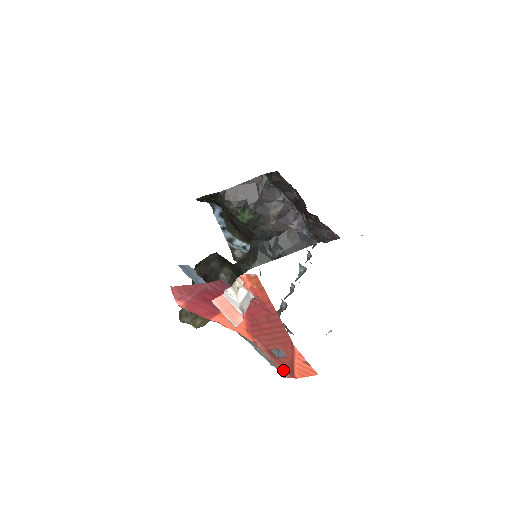
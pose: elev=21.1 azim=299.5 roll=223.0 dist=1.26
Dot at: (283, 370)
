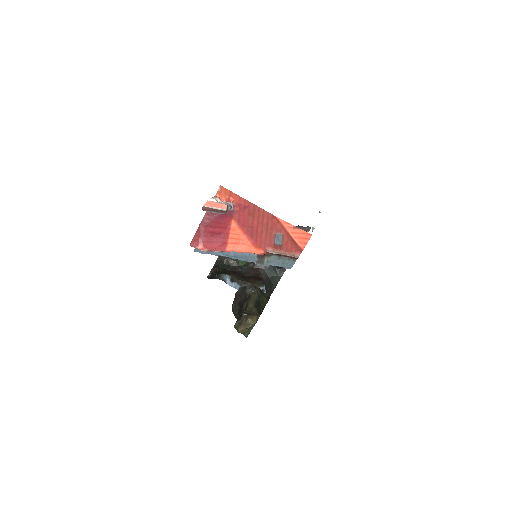
Dot at: (293, 253)
